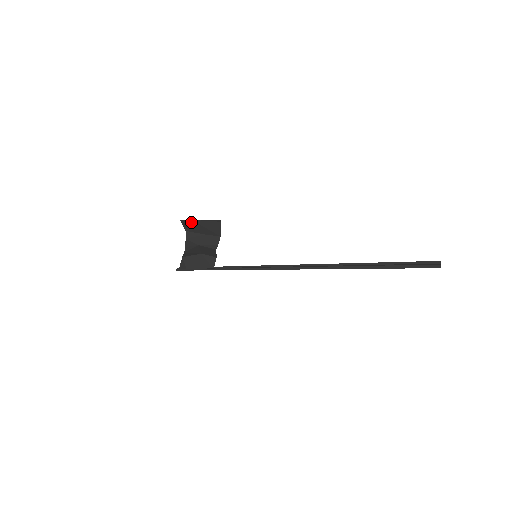
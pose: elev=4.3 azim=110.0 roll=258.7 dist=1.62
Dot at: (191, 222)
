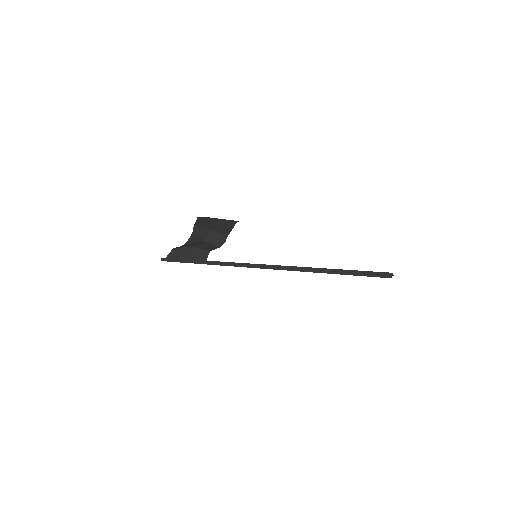
Dot at: (206, 219)
